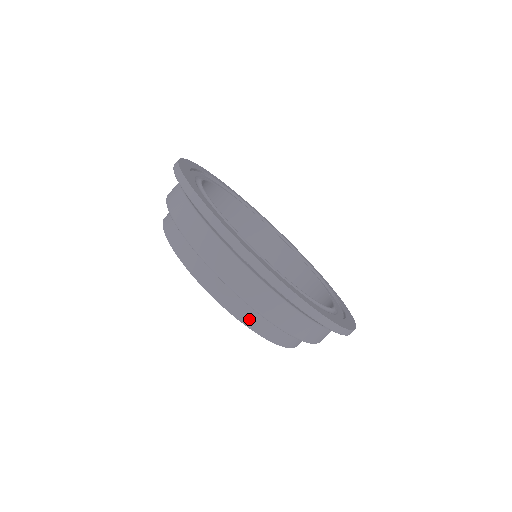
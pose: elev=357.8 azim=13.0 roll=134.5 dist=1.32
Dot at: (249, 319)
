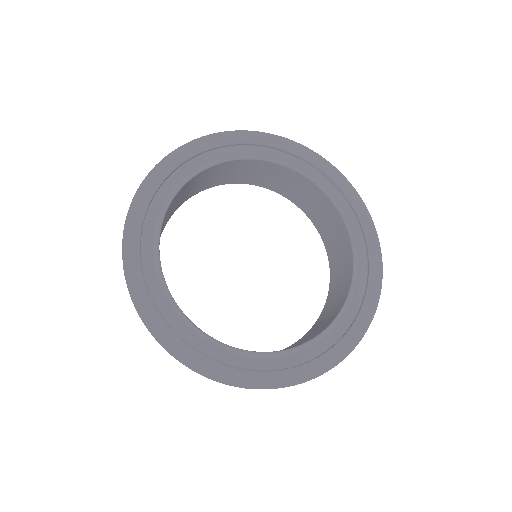
Dot at: occluded
